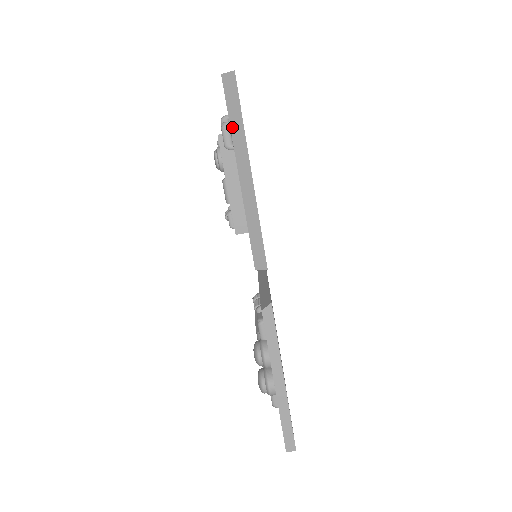
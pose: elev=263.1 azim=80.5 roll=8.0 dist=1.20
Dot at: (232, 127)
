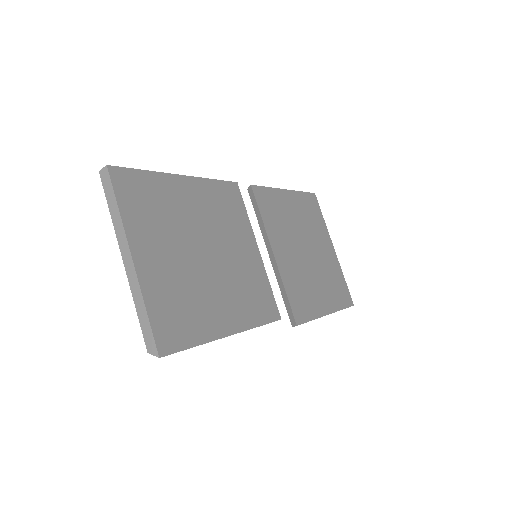
Dot at: occluded
